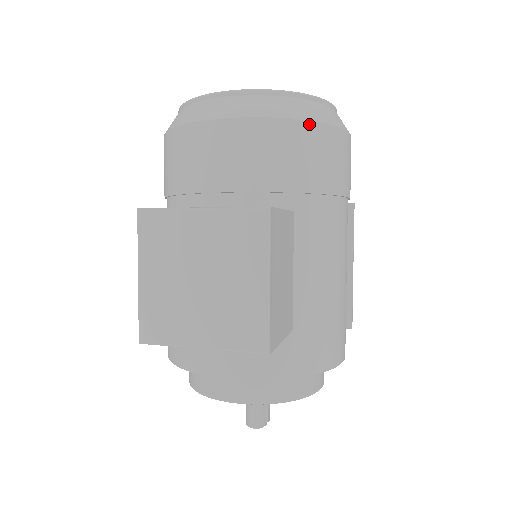
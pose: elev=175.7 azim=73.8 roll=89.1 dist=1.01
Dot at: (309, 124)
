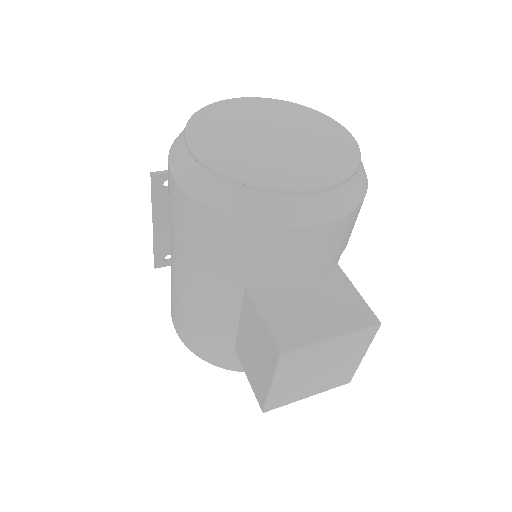
Dot at: occluded
